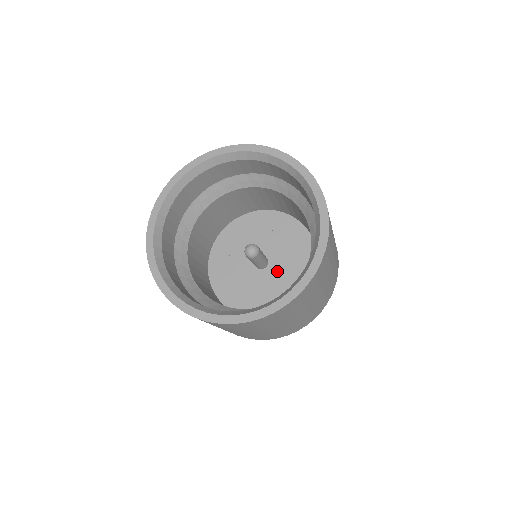
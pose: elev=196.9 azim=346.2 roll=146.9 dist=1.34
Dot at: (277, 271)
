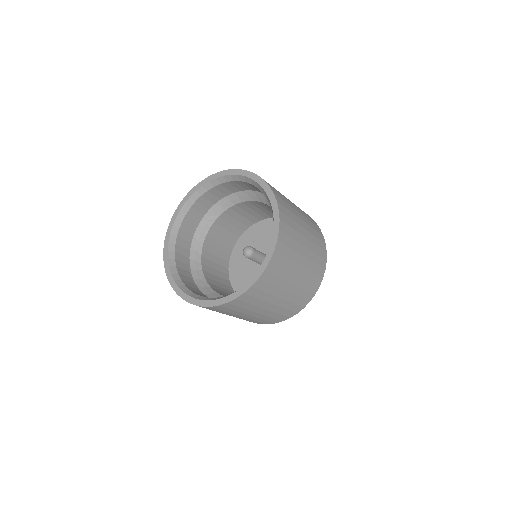
Dot at: occluded
